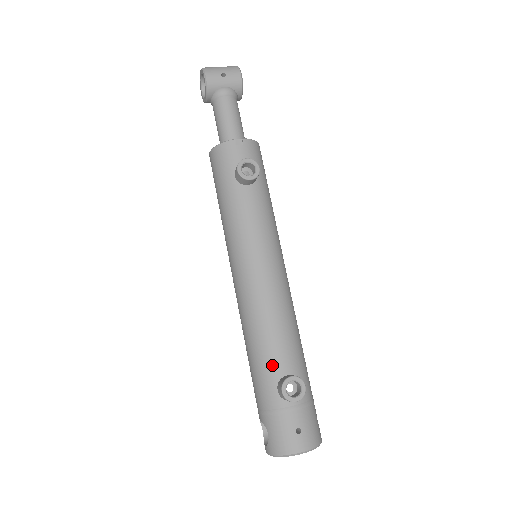
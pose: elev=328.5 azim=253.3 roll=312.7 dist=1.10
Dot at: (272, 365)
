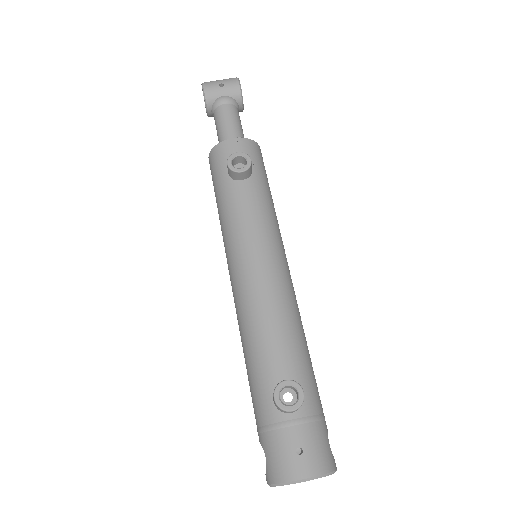
Dot at: (267, 370)
